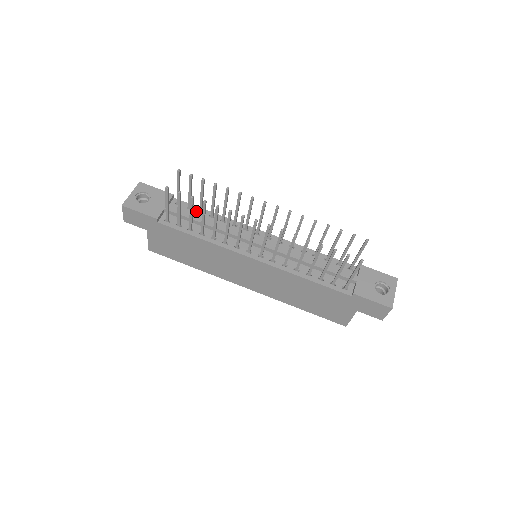
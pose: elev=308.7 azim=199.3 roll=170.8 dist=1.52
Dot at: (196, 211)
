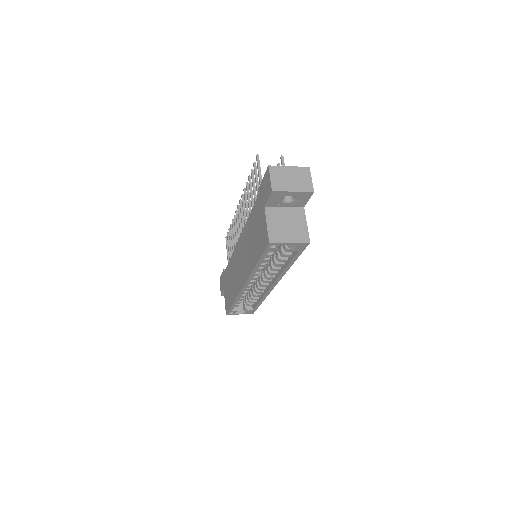
Dot at: occluded
